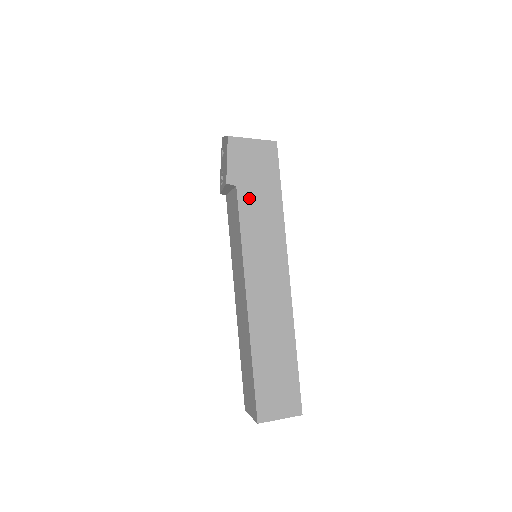
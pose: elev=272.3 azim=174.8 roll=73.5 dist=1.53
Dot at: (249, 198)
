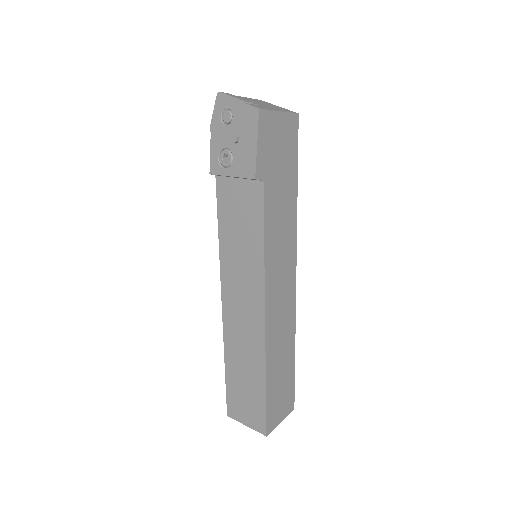
Dot at: (273, 195)
